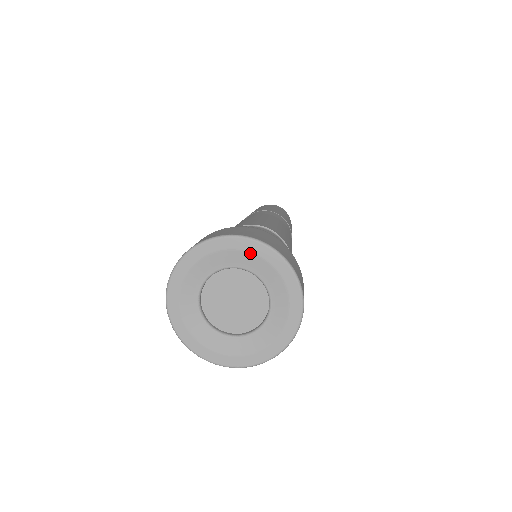
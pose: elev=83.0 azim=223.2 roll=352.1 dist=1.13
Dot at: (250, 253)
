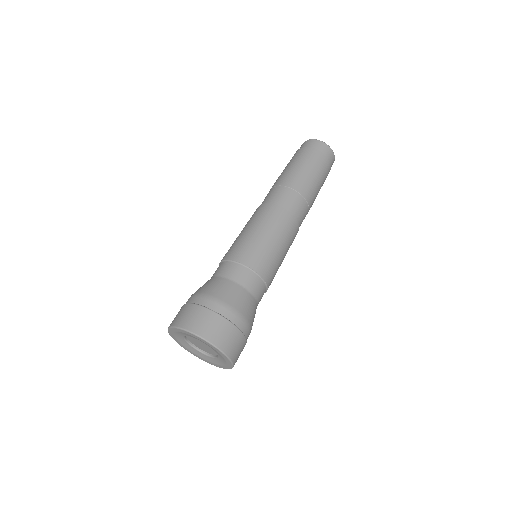
Dot at: (206, 343)
